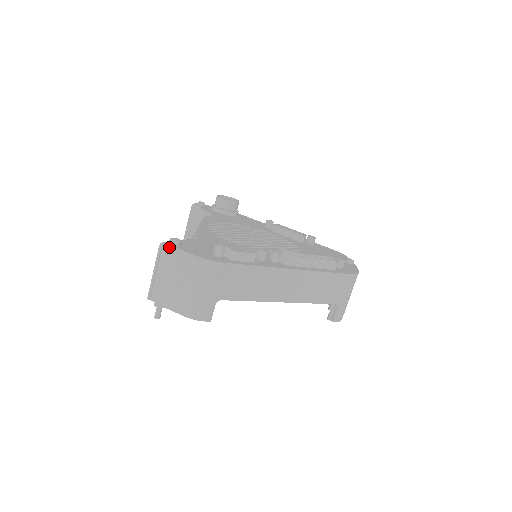
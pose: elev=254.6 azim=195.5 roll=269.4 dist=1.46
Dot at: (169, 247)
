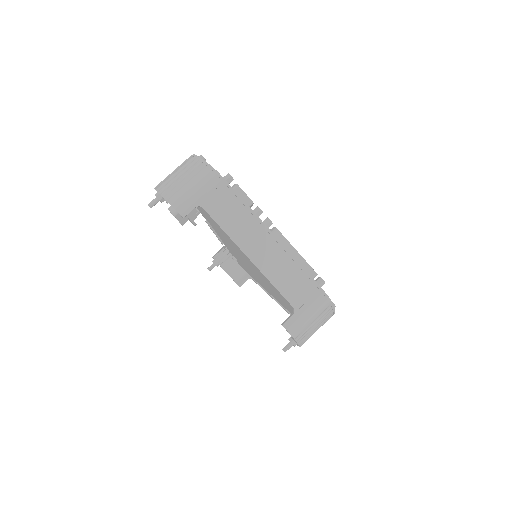
Dot at: (195, 157)
